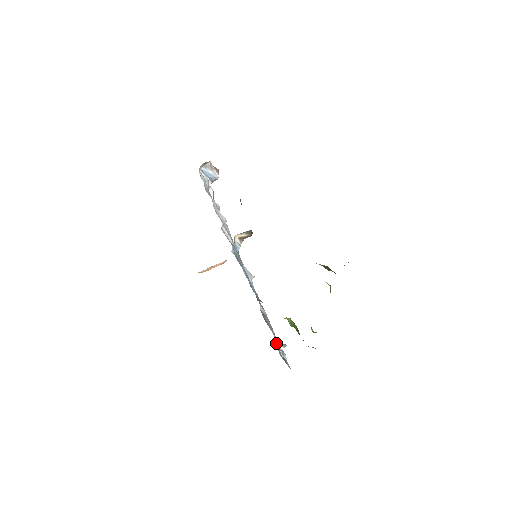
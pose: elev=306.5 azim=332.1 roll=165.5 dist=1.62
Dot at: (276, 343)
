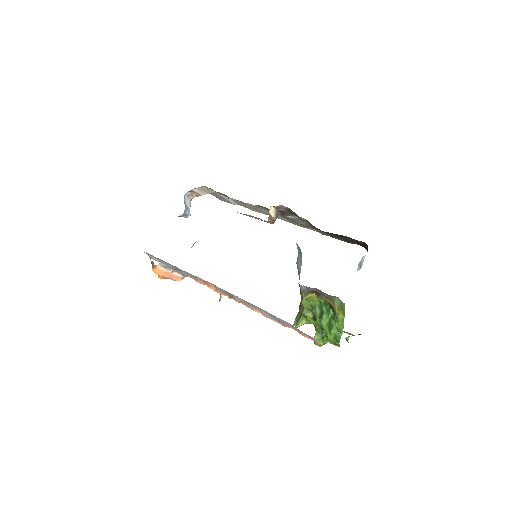
Dot at: occluded
